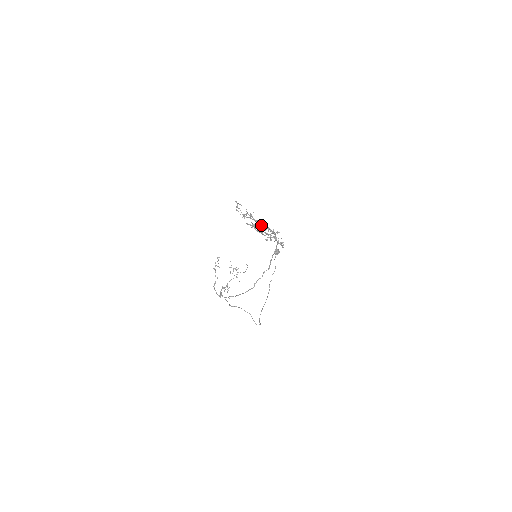
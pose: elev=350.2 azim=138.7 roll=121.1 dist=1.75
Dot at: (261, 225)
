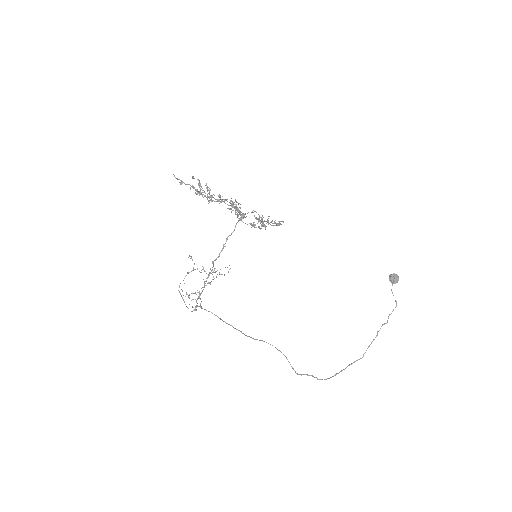
Dot at: (197, 193)
